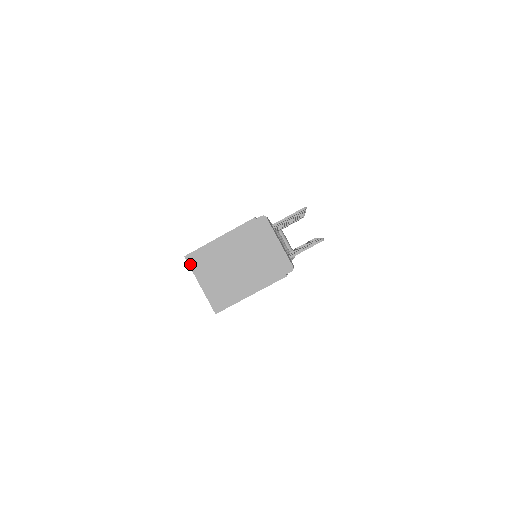
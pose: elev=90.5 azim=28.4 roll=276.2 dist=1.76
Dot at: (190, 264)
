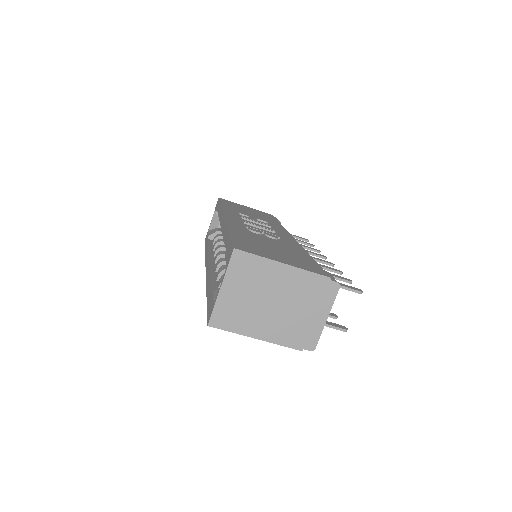
Dot at: (232, 260)
